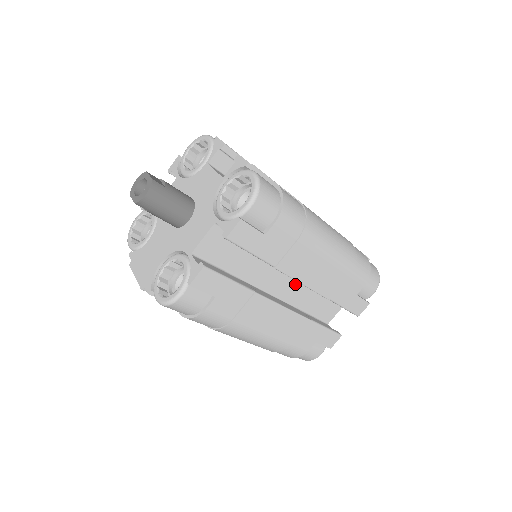
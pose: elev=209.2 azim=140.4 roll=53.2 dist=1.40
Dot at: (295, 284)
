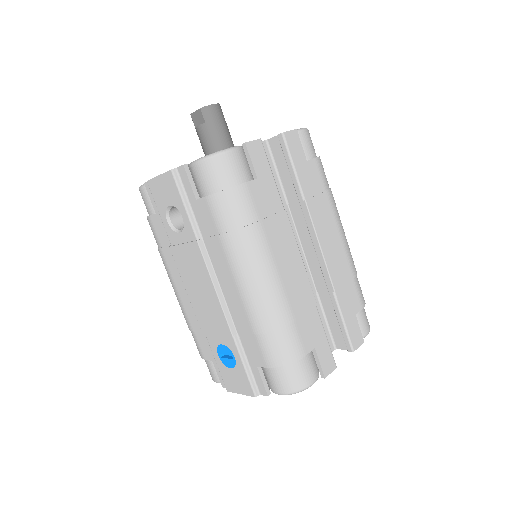
Dot at: occluded
